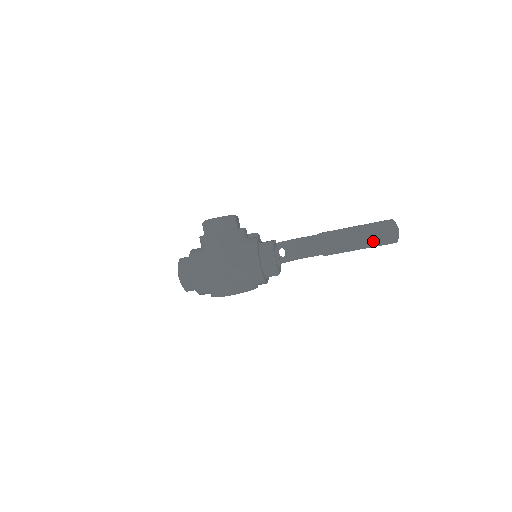
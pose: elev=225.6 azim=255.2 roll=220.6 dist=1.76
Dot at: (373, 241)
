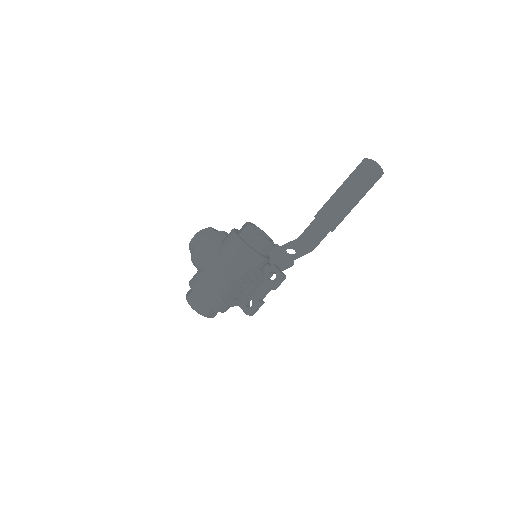
Dot at: (362, 187)
